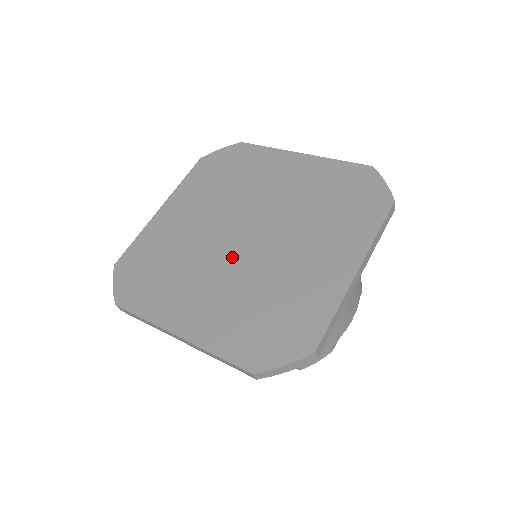
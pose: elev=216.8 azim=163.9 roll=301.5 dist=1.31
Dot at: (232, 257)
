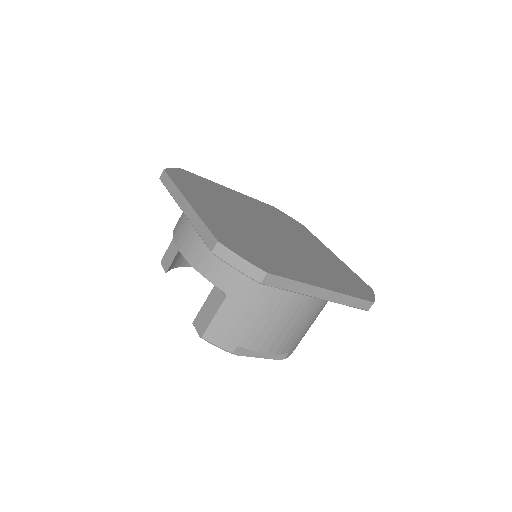
Dot at: (254, 225)
